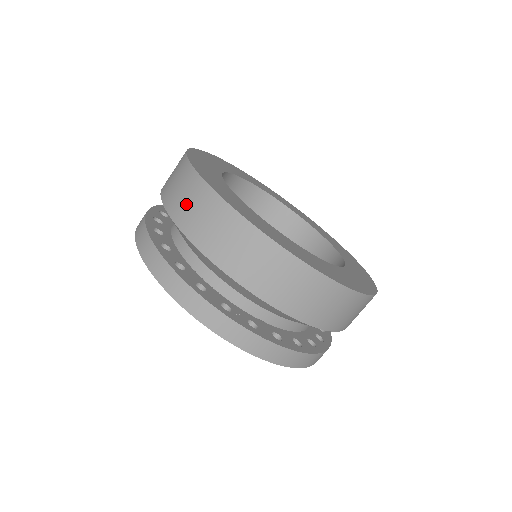
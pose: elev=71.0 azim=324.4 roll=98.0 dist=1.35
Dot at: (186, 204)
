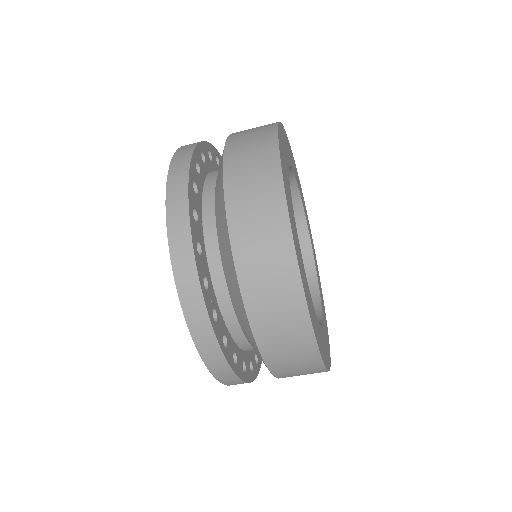
Dot at: (247, 168)
